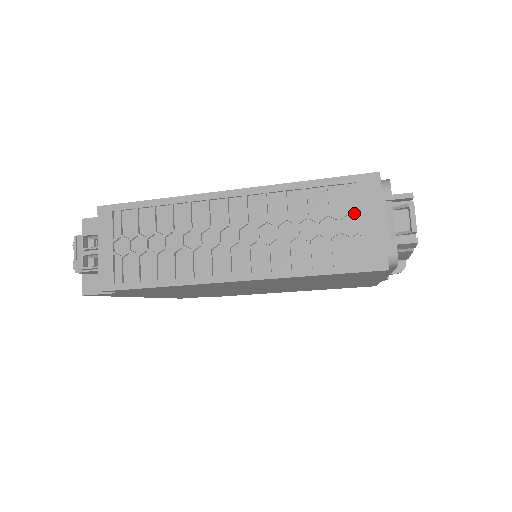
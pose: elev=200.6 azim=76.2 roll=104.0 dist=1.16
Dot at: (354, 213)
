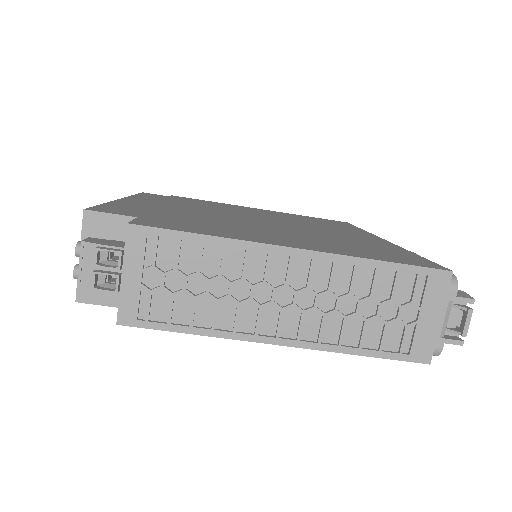
Dot at: (417, 305)
